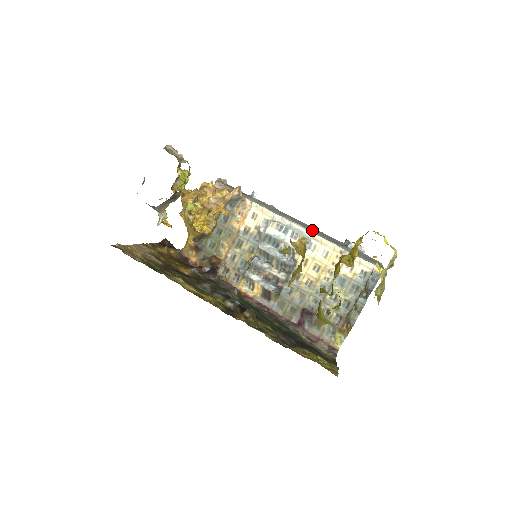
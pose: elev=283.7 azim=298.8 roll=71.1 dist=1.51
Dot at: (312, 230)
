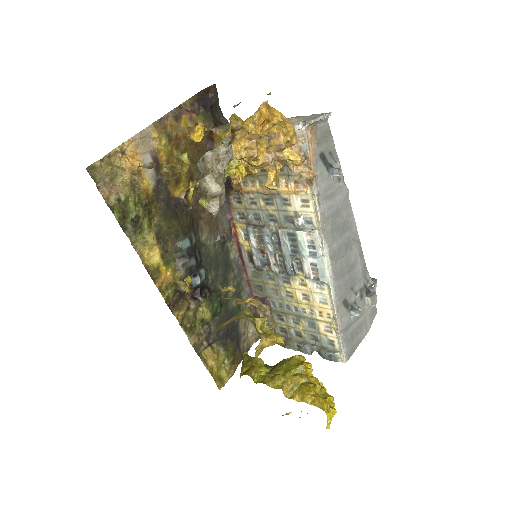
Dot at: (338, 275)
